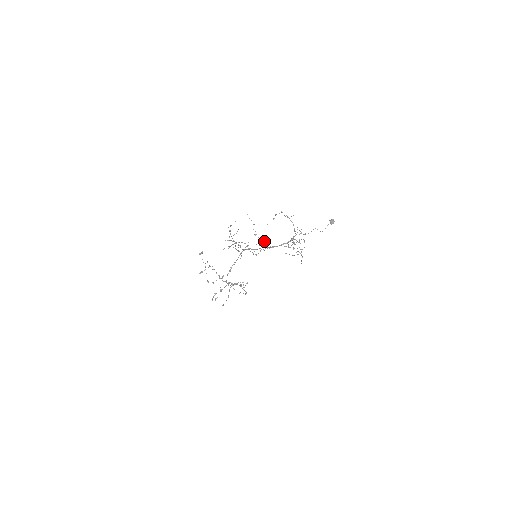
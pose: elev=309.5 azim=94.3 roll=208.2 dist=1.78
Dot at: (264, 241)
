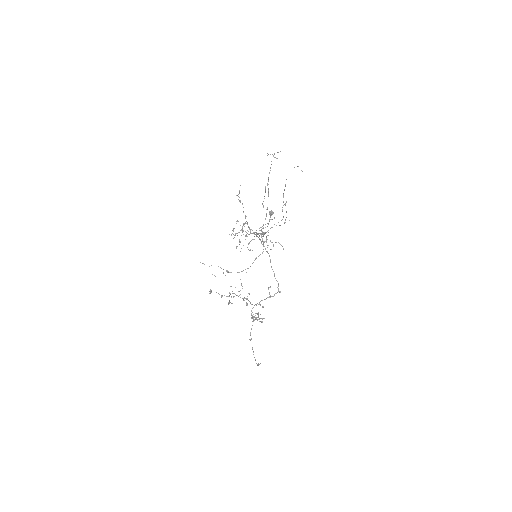
Dot at: occluded
